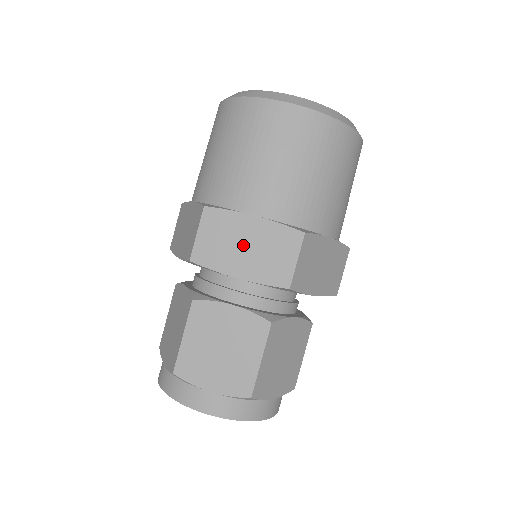
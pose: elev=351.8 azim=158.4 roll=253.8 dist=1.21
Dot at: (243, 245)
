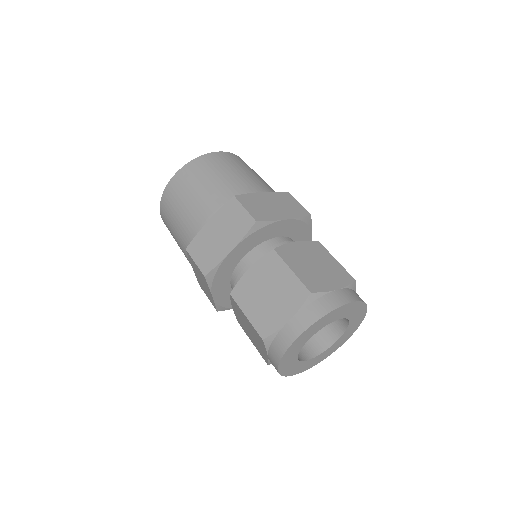
Dot at: (217, 237)
